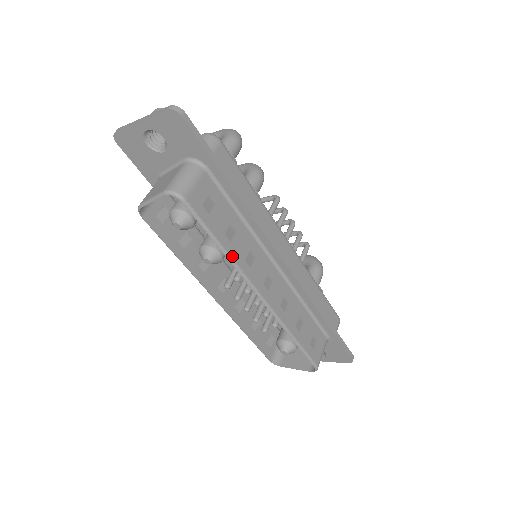
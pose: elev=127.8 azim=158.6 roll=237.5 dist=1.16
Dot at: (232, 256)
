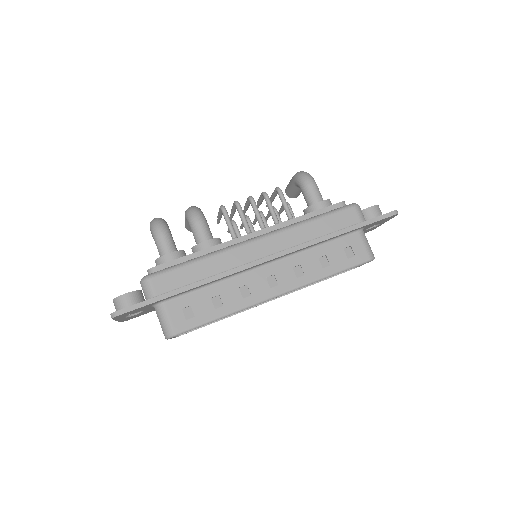
Dot at: (233, 310)
